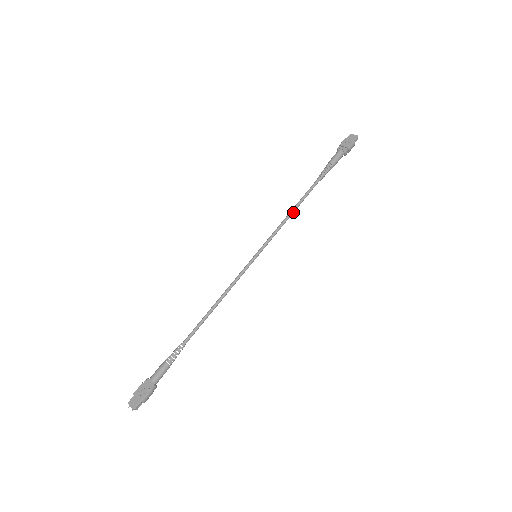
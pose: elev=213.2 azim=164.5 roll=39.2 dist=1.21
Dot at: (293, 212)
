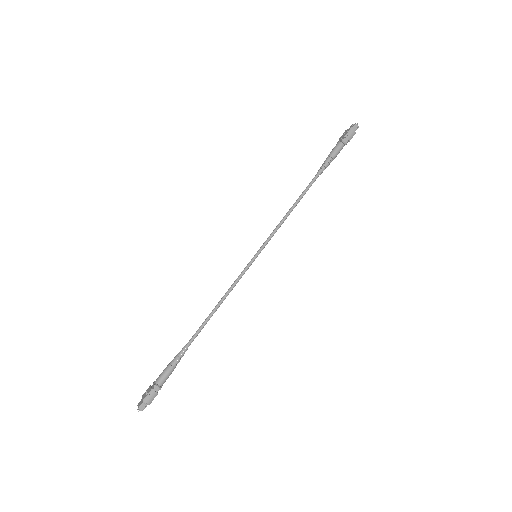
Dot at: (292, 209)
